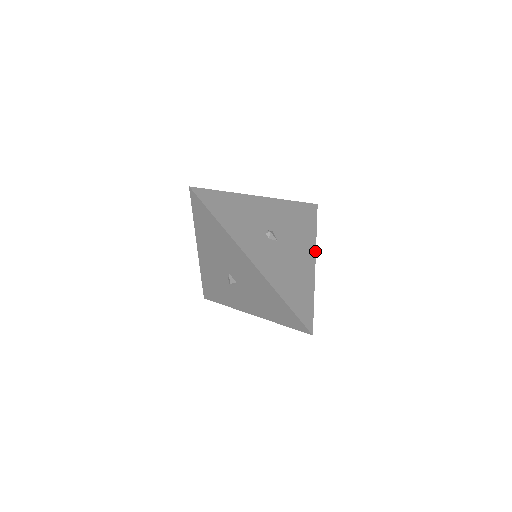
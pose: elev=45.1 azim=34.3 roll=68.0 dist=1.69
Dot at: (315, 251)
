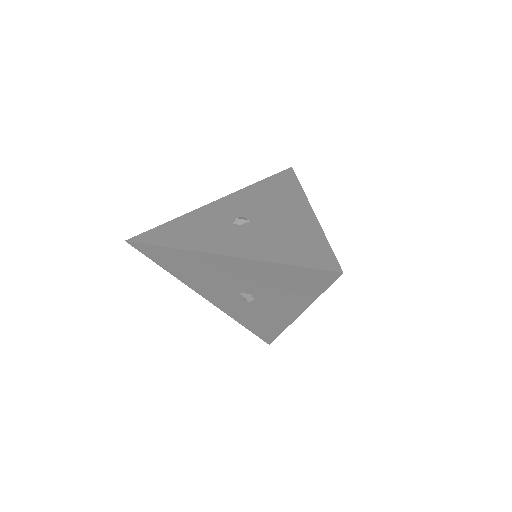
Dot at: (307, 201)
